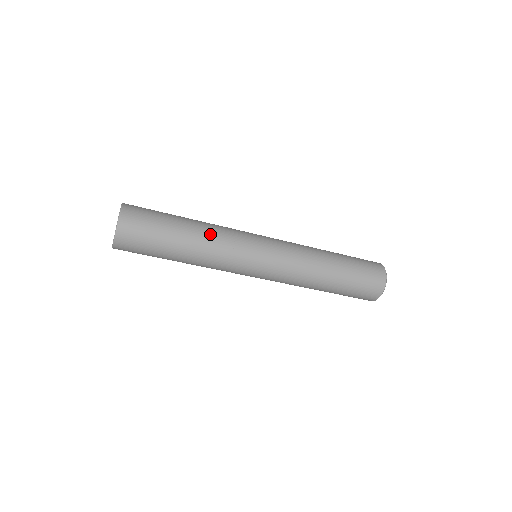
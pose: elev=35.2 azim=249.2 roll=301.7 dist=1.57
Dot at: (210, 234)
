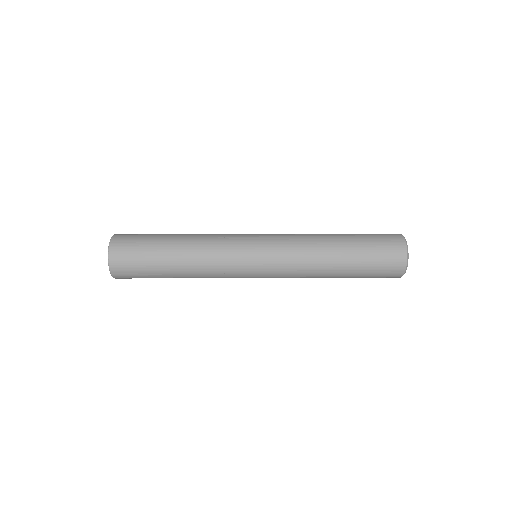
Dot at: (198, 248)
